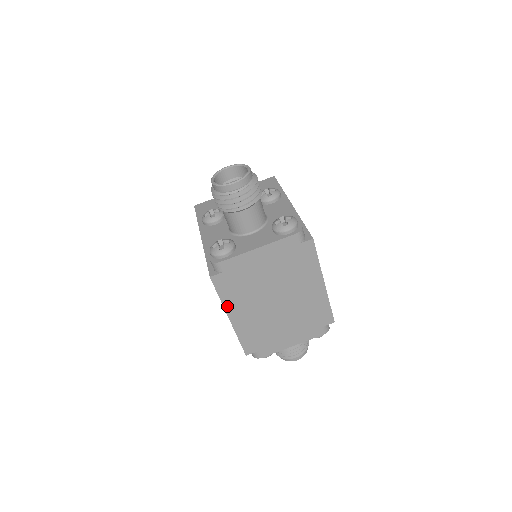
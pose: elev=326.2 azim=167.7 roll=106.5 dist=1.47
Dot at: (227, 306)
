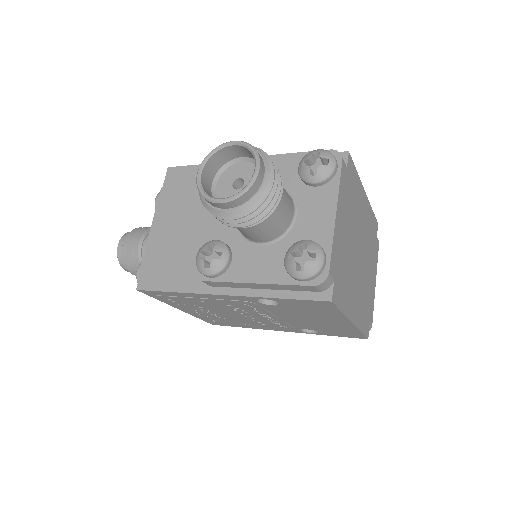
Dot at: (347, 313)
